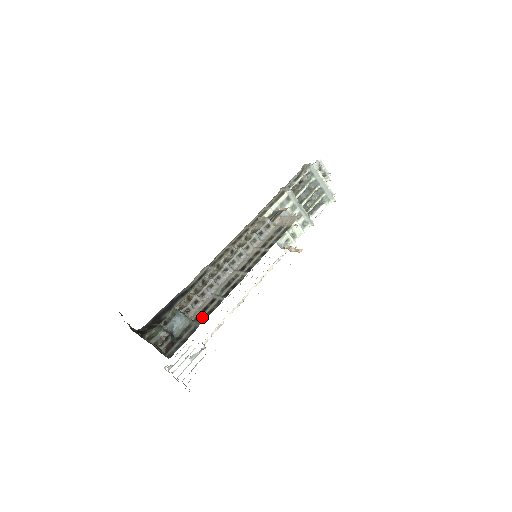
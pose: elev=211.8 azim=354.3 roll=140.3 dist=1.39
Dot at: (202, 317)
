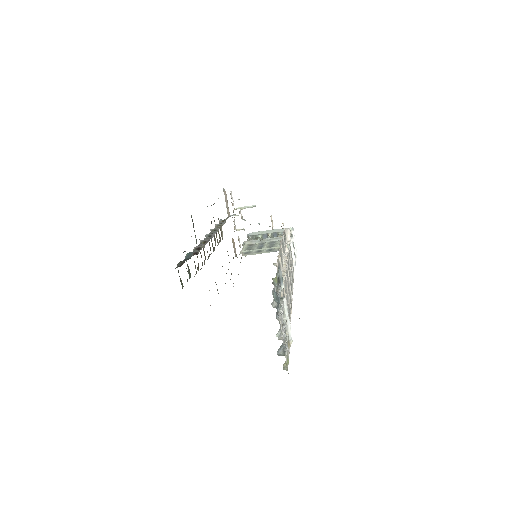
Dot at: occluded
